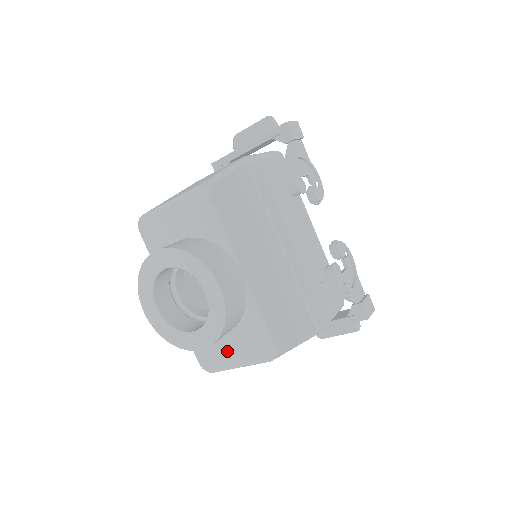
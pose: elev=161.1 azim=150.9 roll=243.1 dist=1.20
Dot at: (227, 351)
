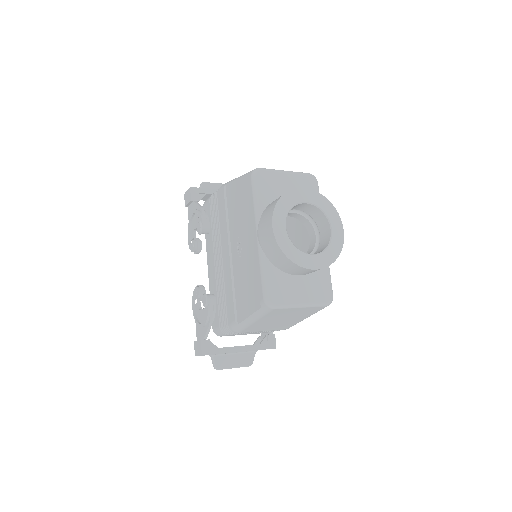
Dot at: (298, 290)
